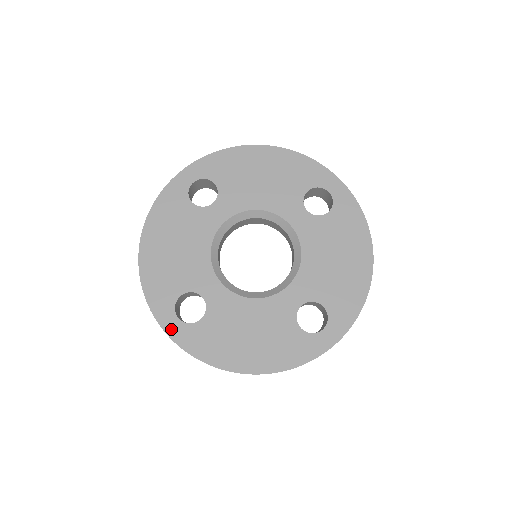
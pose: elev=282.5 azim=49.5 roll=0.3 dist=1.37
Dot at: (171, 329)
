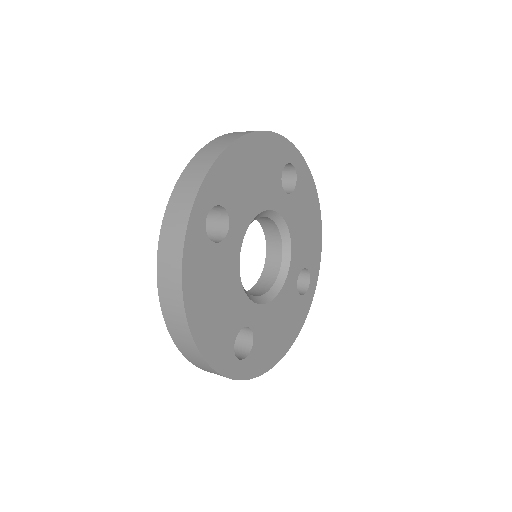
Dot at: (238, 373)
